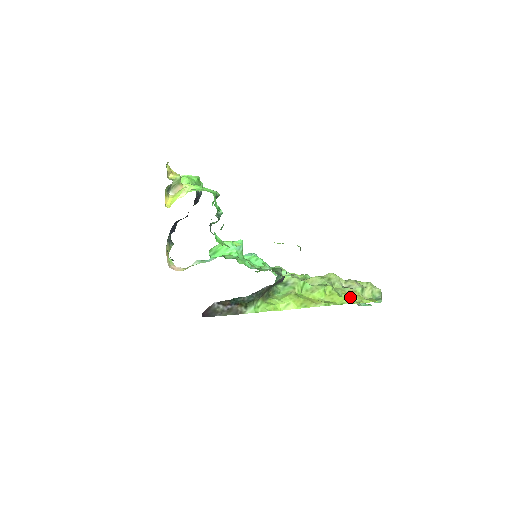
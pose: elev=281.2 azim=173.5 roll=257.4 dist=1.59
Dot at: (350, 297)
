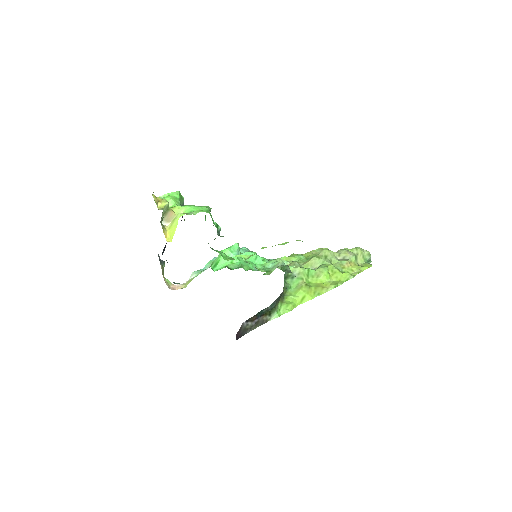
Dot at: (349, 269)
